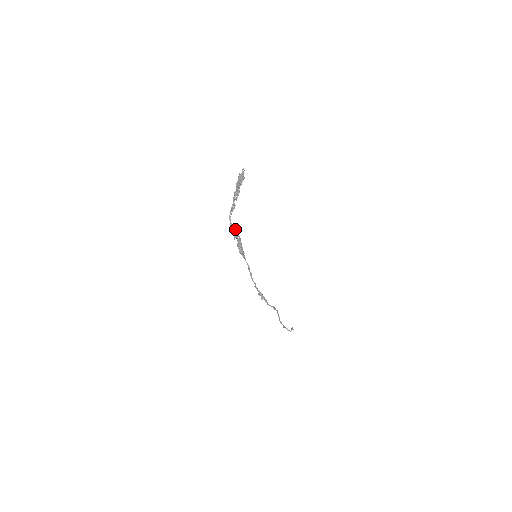
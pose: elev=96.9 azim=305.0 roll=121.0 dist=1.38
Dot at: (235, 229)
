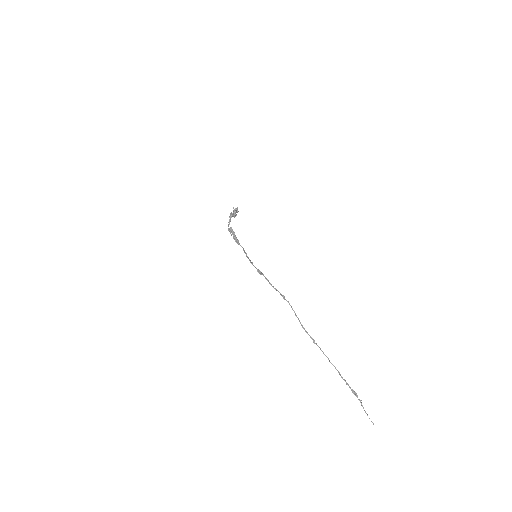
Dot at: (230, 228)
